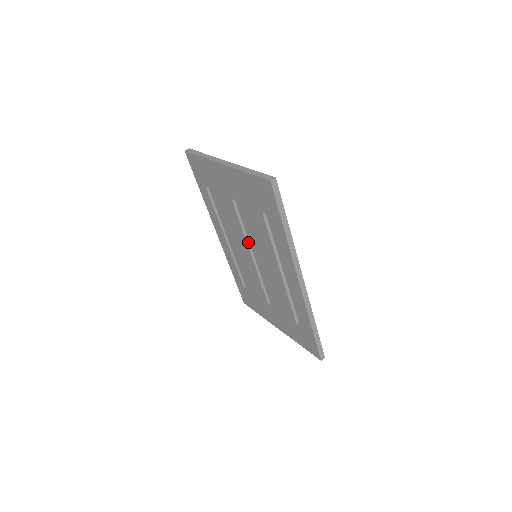
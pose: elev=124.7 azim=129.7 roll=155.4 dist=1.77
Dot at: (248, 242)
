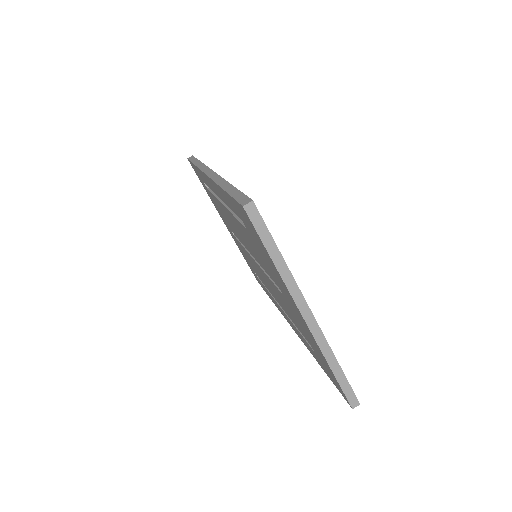
Dot at: occluded
